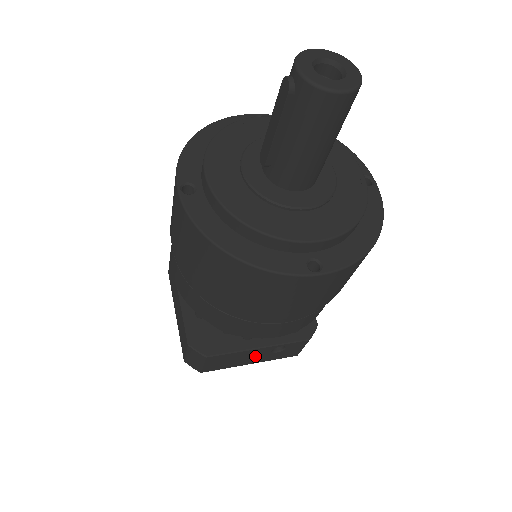
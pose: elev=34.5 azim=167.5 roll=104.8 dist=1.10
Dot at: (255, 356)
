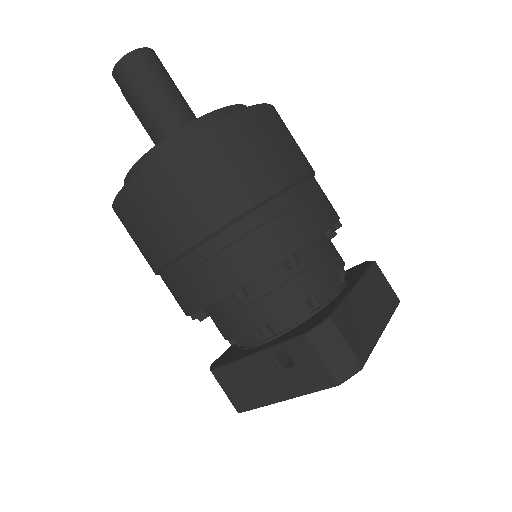
Dot at: (268, 377)
